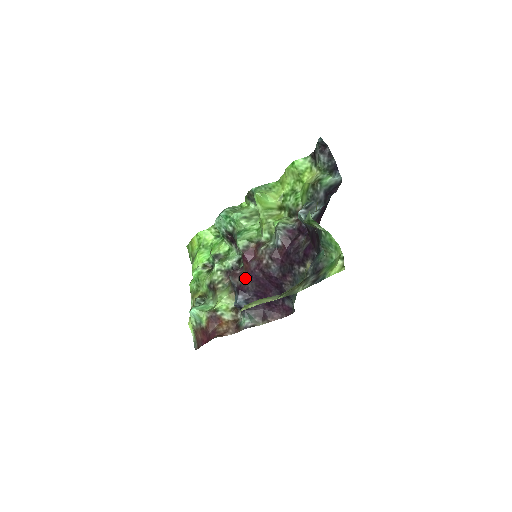
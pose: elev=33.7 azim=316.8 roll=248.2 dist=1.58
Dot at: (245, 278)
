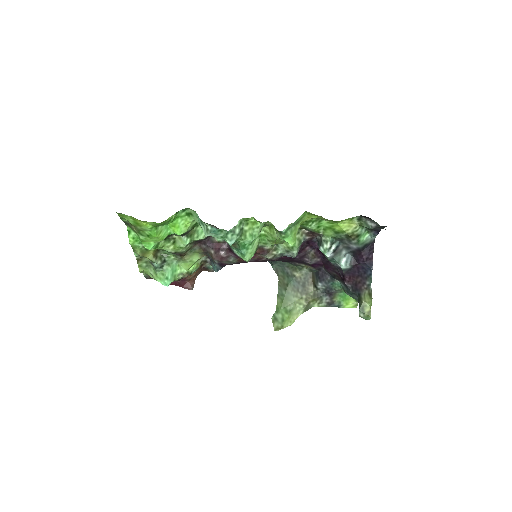
Dot at: (236, 263)
